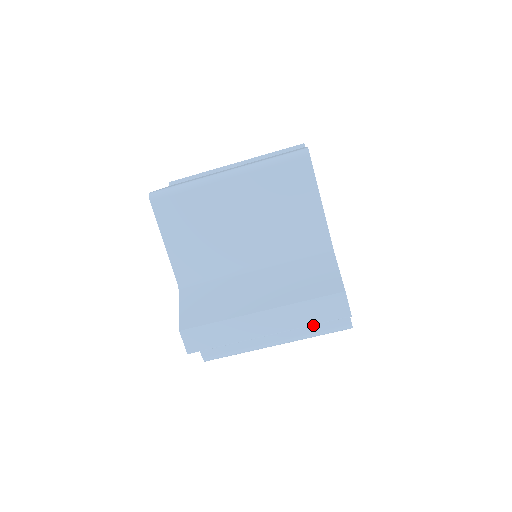
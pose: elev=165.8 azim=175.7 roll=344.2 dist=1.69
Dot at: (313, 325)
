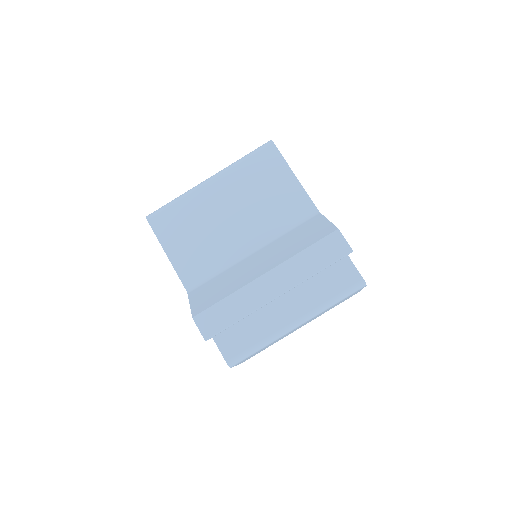
Dot at: (326, 291)
